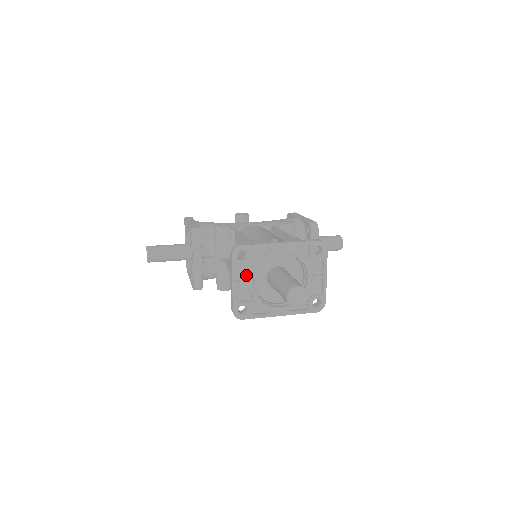
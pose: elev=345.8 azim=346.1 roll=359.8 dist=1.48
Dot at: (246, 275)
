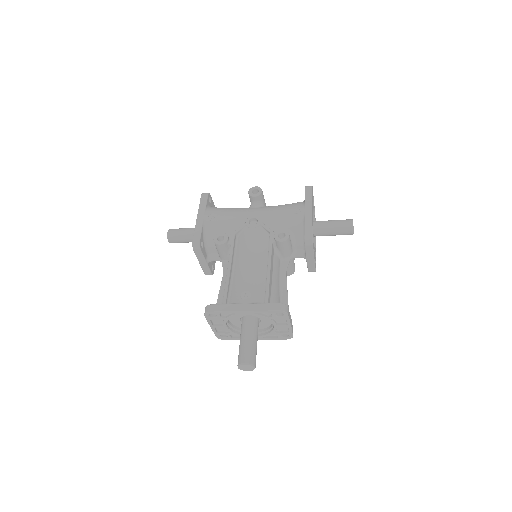
Dot at: (221, 321)
